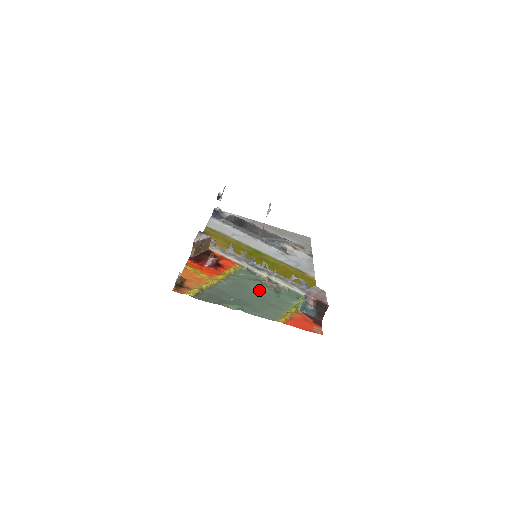
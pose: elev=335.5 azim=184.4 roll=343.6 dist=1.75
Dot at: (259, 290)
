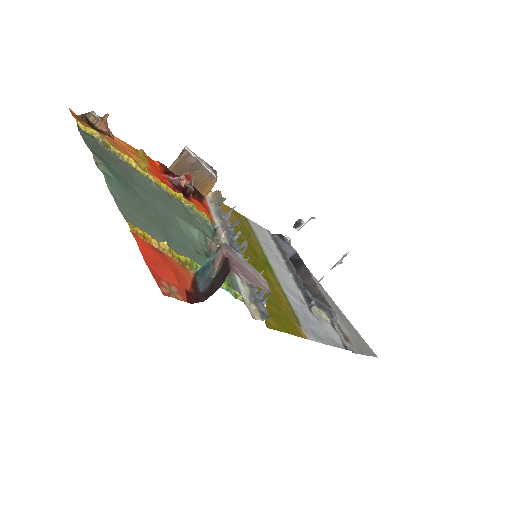
Dot at: (183, 225)
